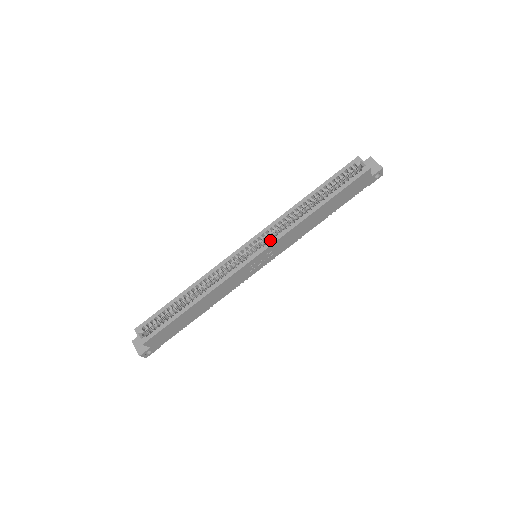
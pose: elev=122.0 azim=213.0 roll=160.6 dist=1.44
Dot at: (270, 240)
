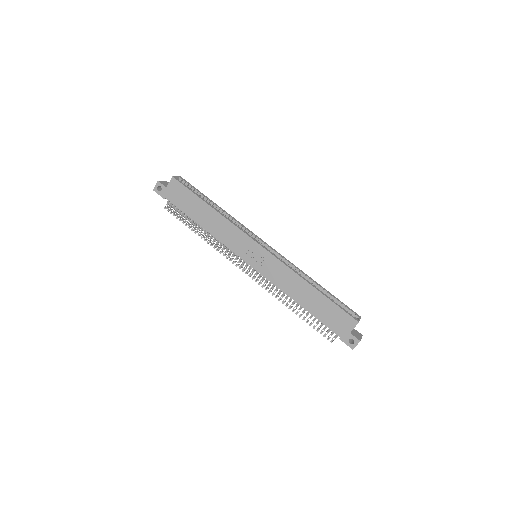
Dot at: occluded
